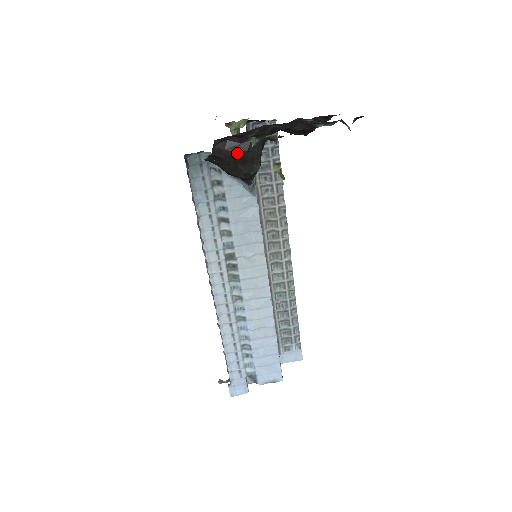
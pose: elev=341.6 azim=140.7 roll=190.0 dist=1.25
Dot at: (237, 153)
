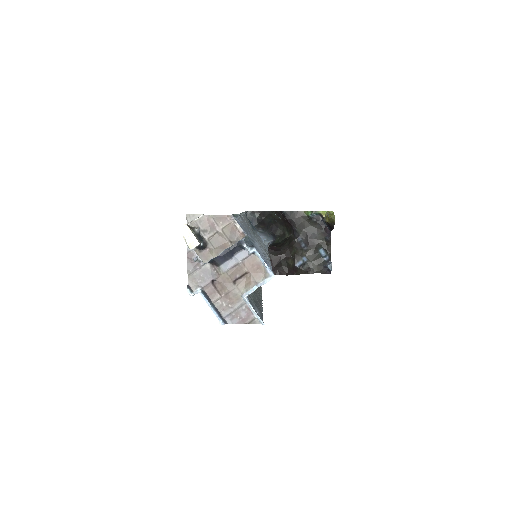
Dot at: occluded
